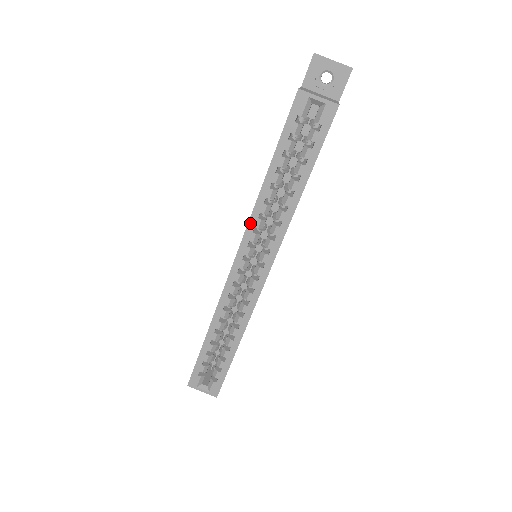
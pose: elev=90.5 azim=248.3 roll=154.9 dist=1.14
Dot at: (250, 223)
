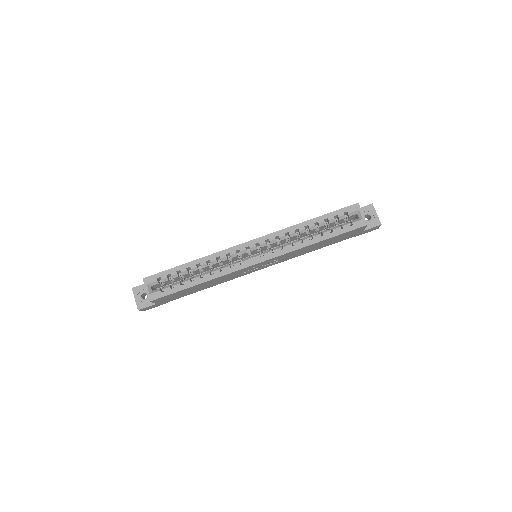
Dot at: (279, 232)
